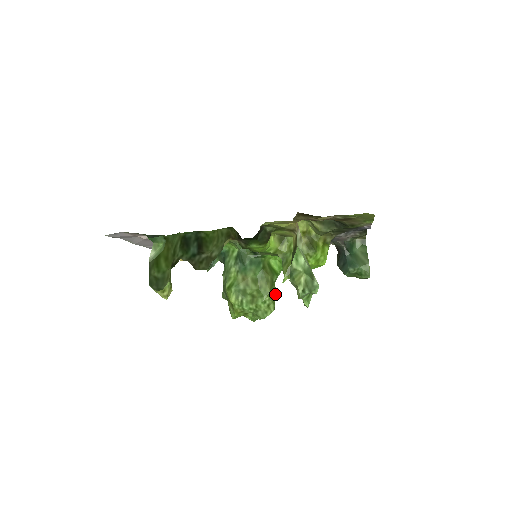
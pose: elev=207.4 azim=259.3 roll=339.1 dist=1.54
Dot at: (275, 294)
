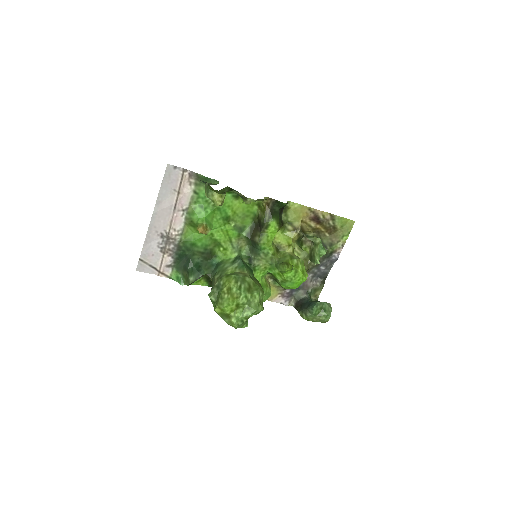
Dot at: occluded
